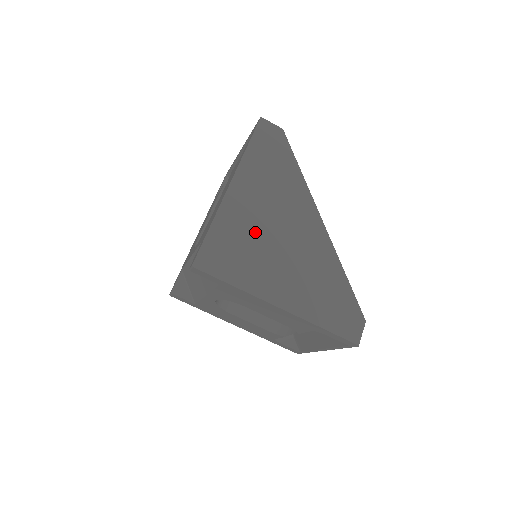
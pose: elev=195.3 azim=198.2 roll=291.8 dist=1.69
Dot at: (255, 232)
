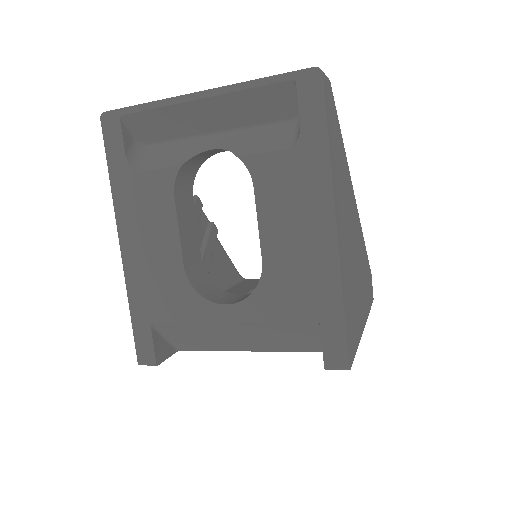
Dot at: (351, 266)
